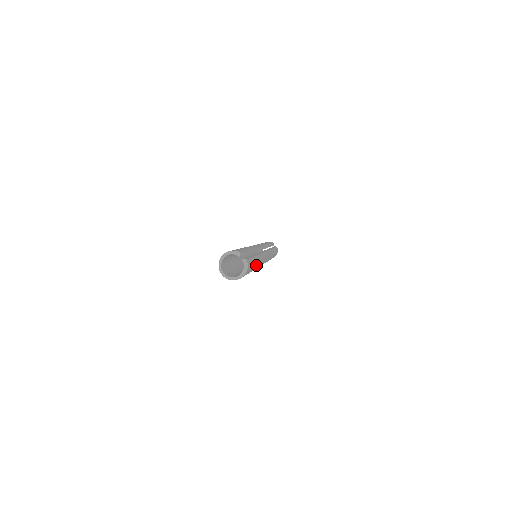
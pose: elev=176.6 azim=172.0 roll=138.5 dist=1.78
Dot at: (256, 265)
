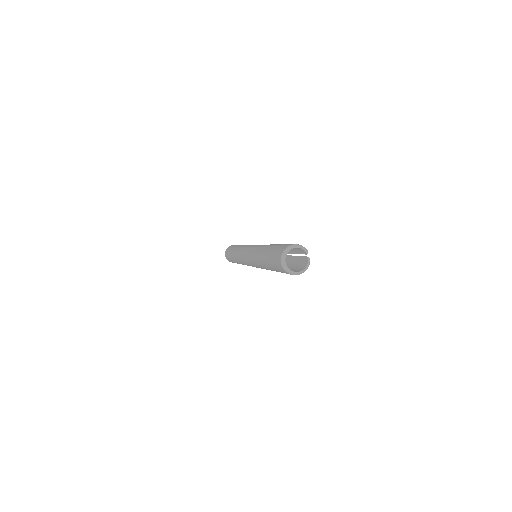
Dot at: occluded
